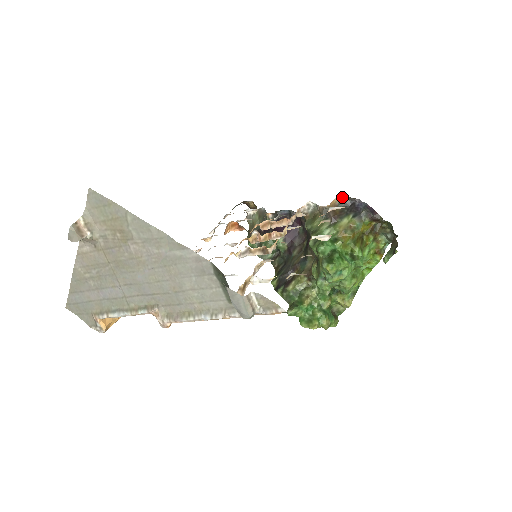
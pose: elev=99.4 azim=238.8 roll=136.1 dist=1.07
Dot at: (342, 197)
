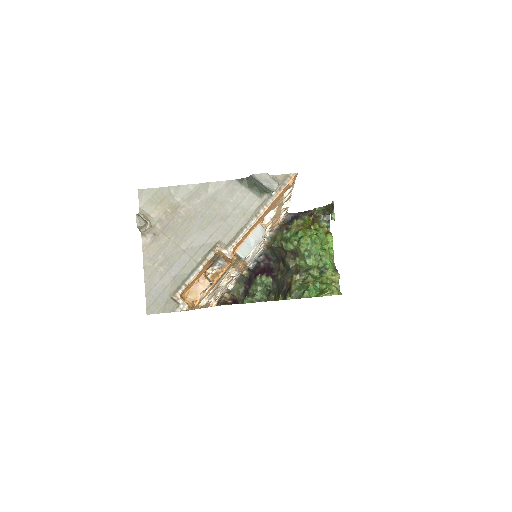
Dot at: (282, 220)
